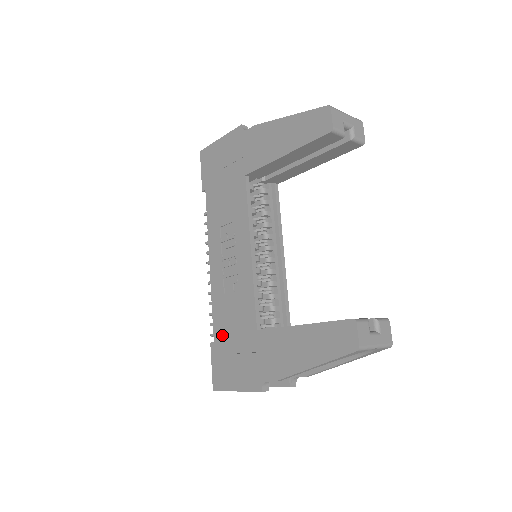
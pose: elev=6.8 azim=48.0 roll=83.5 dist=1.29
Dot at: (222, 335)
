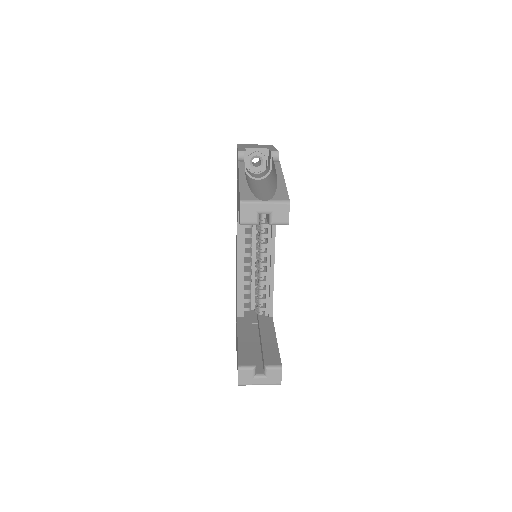
Dot at: occluded
